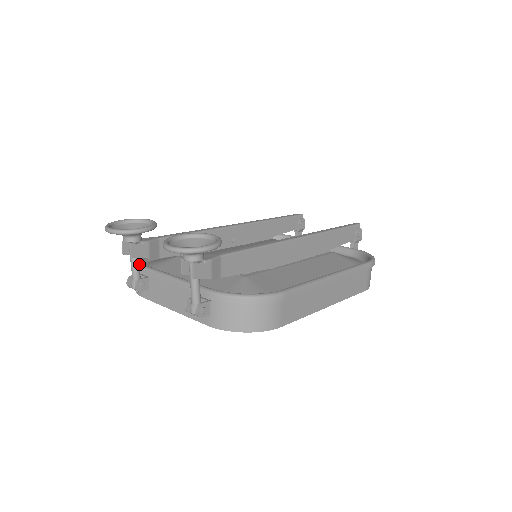
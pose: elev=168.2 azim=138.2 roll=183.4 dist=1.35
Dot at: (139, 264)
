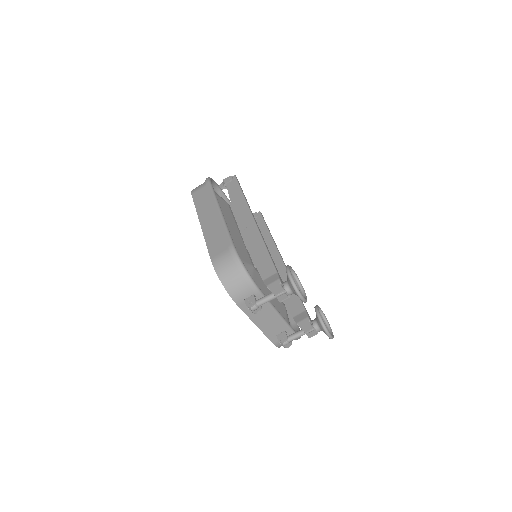
Dot at: occluded
